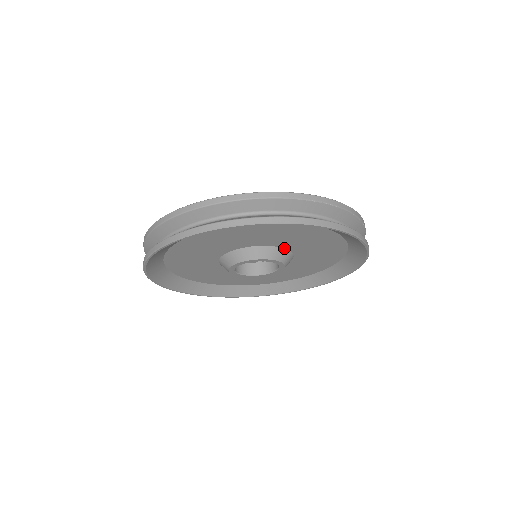
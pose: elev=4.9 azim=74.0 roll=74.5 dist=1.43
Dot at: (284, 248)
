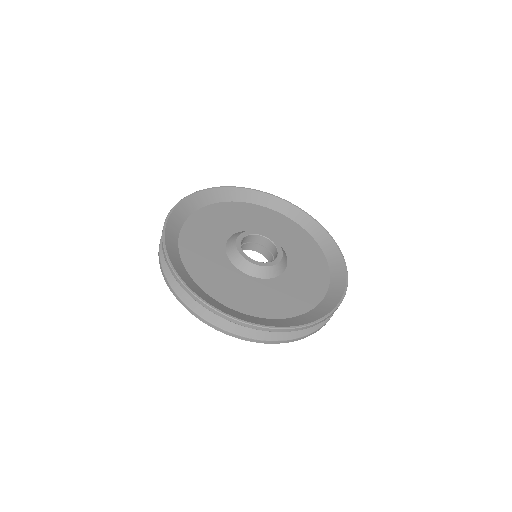
Dot at: occluded
